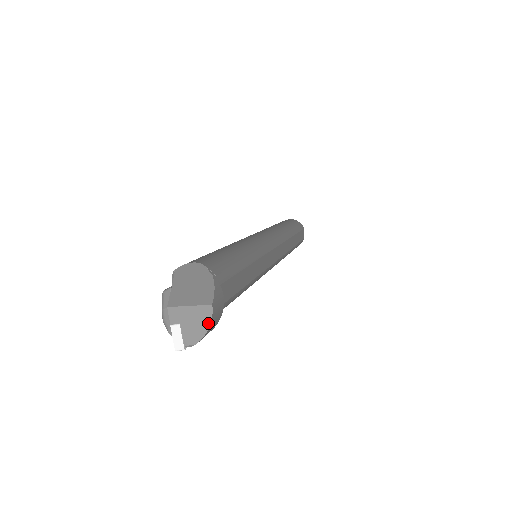
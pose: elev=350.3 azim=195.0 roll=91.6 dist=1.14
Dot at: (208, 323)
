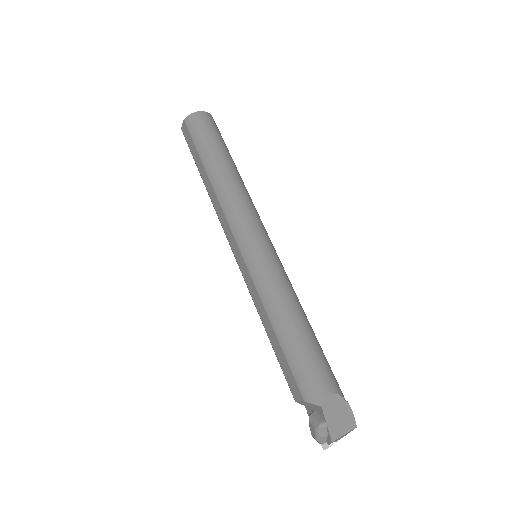
Dot at: occluded
